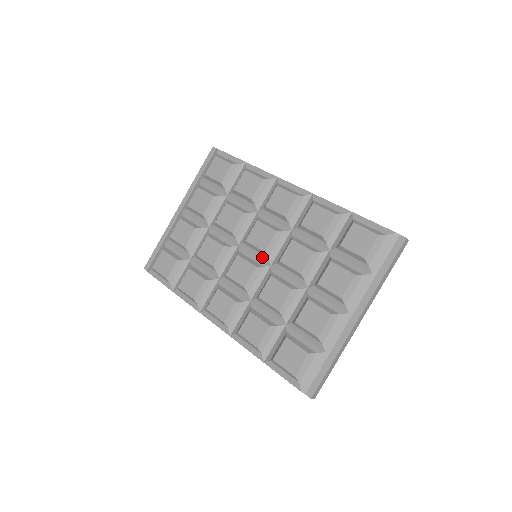
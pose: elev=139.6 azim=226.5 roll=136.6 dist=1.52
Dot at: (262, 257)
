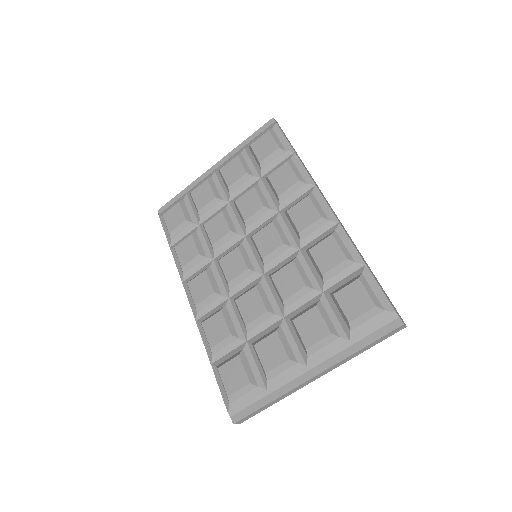
Dot at: (259, 261)
